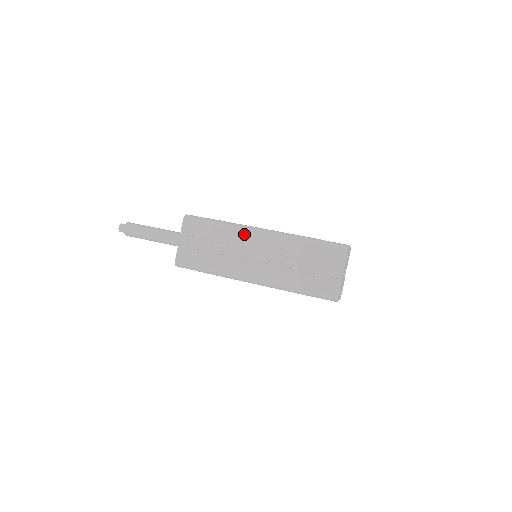
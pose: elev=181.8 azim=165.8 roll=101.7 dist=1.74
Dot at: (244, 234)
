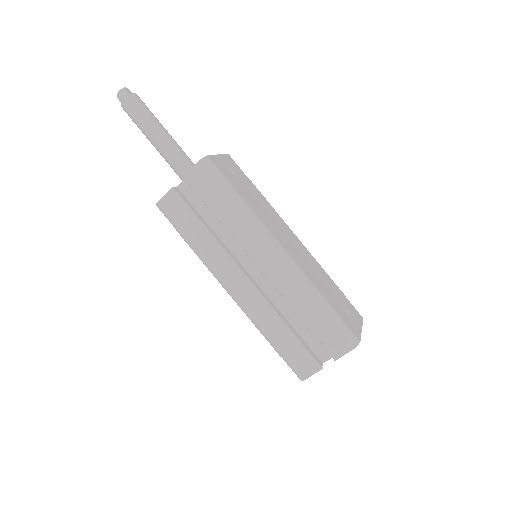
Dot at: (257, 239)
